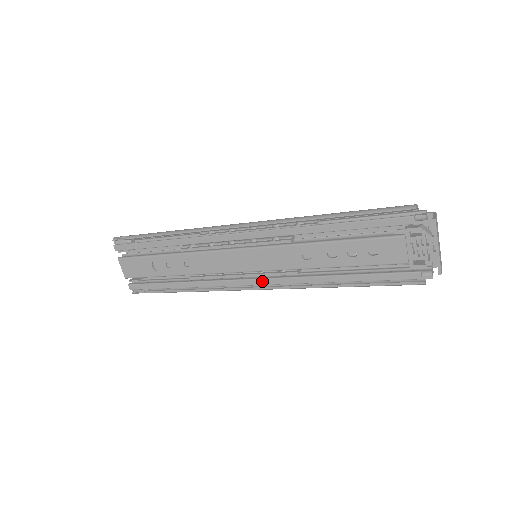
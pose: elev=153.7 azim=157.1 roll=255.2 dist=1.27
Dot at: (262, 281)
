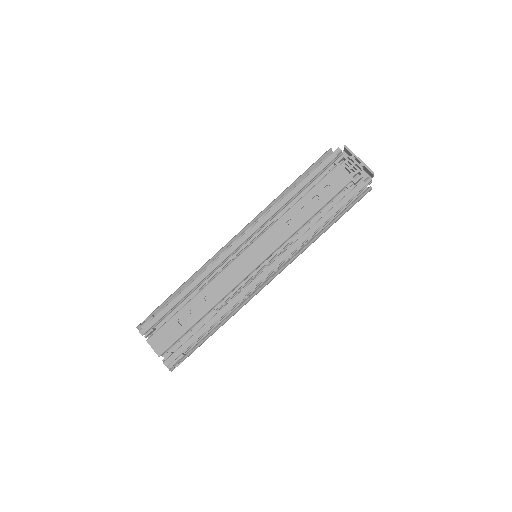
Dot at: (270, 267)
